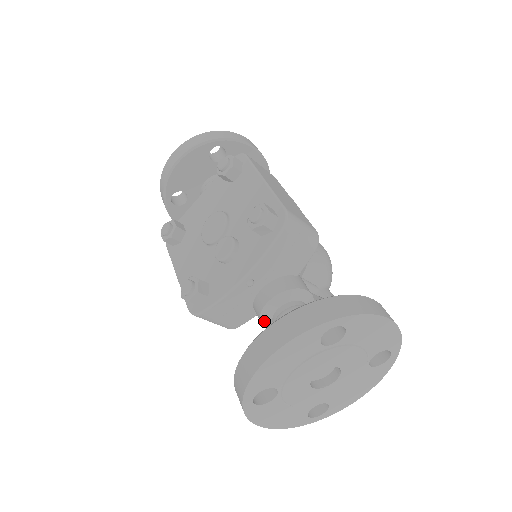
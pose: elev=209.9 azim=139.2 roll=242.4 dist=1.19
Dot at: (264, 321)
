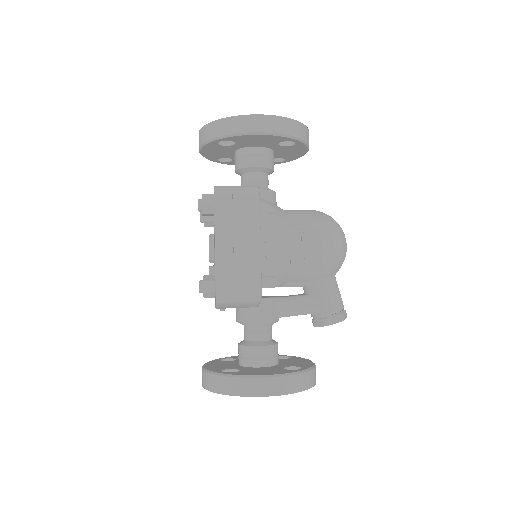
Dot at: occluded
